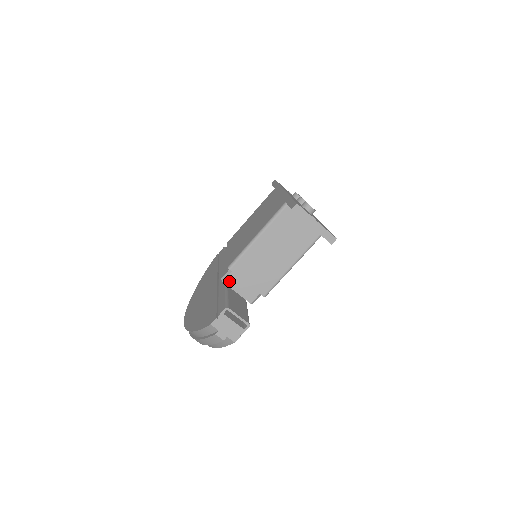
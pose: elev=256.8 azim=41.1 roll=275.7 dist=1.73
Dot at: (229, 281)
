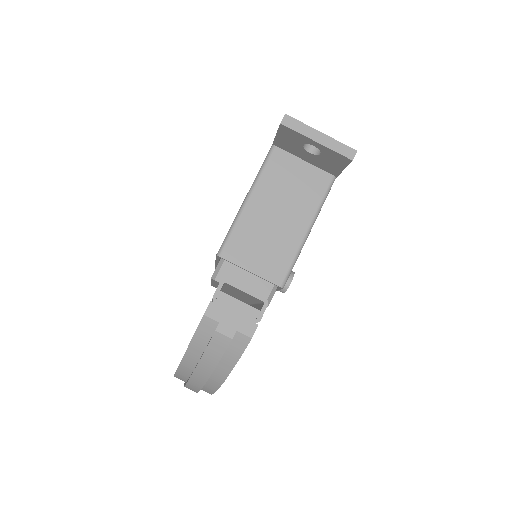
Dot at: (223, 276)
